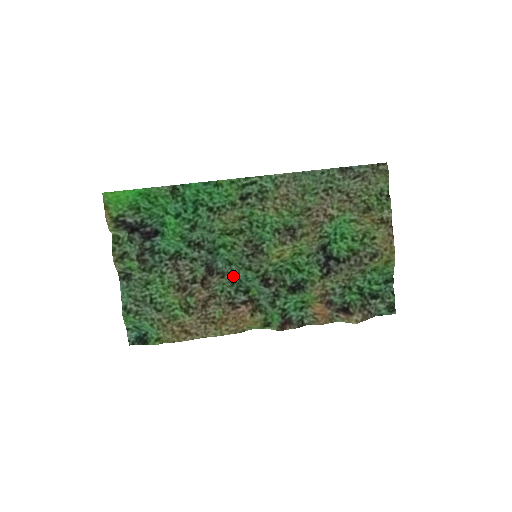
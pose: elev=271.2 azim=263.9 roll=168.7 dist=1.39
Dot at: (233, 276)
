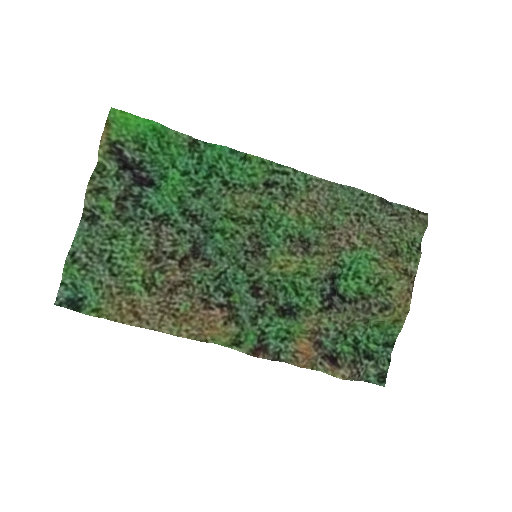
Dot at: (220, 269)
